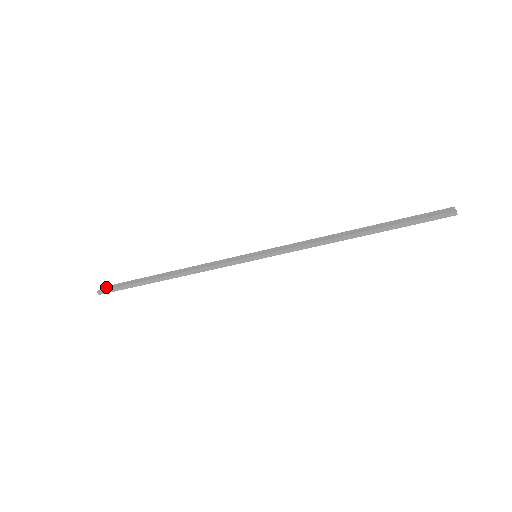
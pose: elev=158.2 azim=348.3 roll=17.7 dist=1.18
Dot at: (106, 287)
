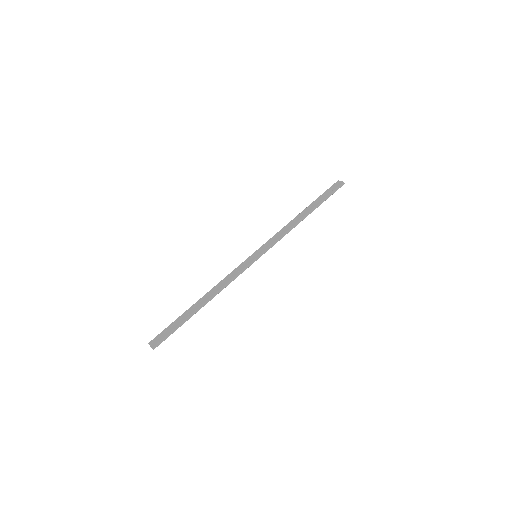
Dot at: (154, 340)
